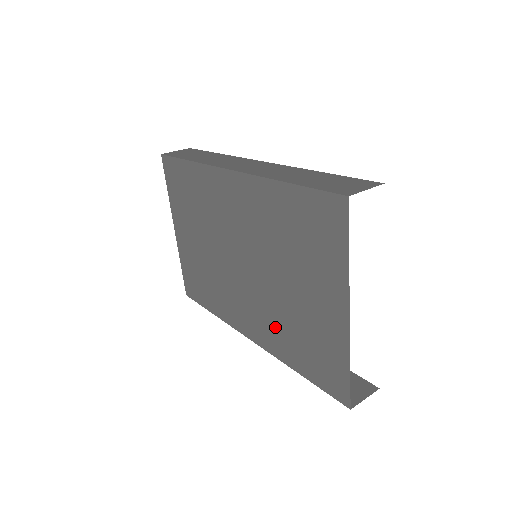
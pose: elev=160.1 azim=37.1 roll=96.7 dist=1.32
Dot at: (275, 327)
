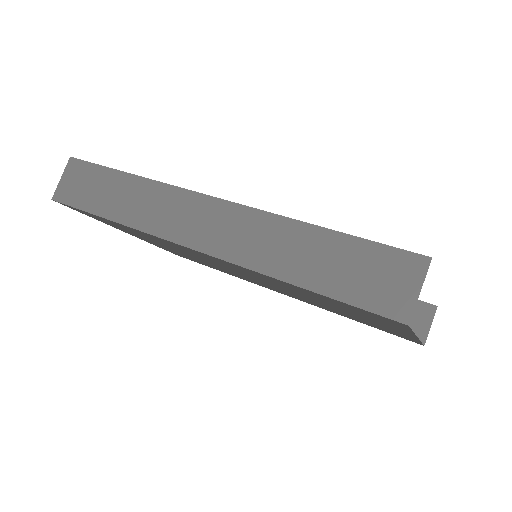
Dot at: occluded
